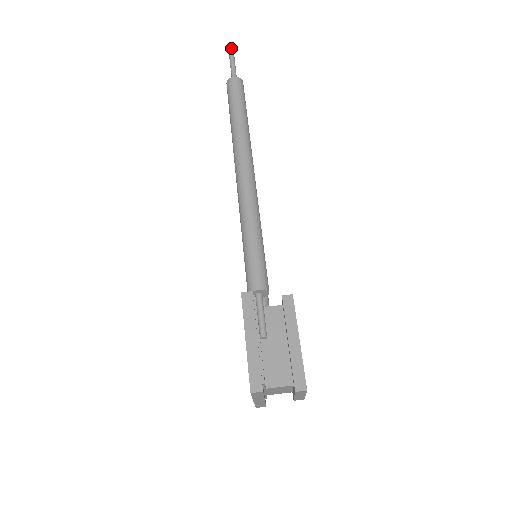
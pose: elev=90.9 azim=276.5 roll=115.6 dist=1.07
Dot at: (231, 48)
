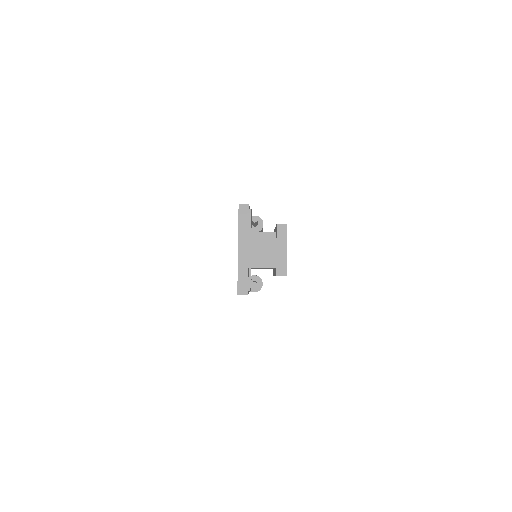
Dot at: occluded
